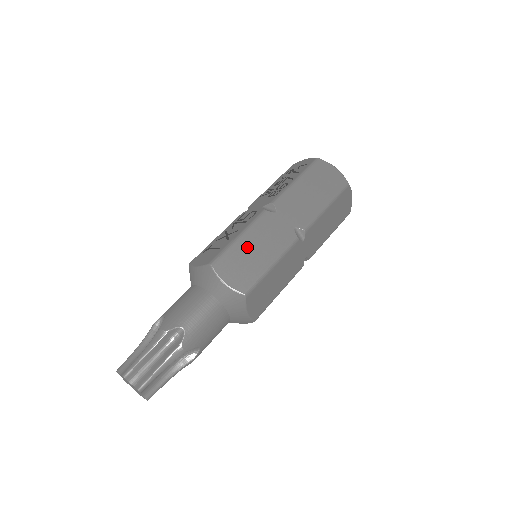
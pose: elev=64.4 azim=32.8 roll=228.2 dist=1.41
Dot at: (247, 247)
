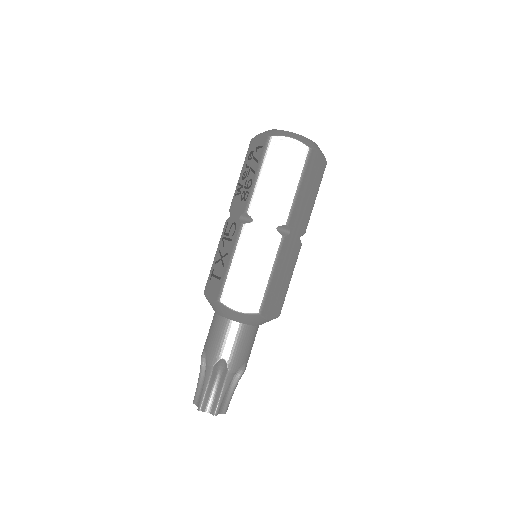
Dot at: (242, 269)
